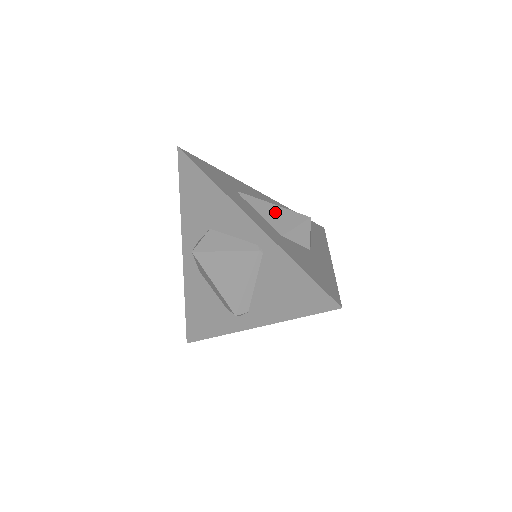
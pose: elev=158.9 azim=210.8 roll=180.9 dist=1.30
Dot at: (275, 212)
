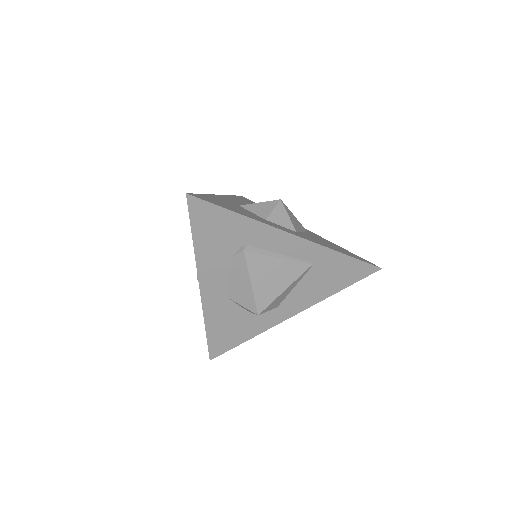
Dot at: occluded
